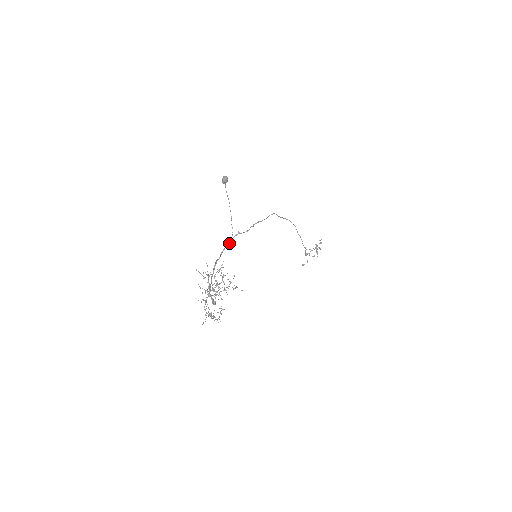
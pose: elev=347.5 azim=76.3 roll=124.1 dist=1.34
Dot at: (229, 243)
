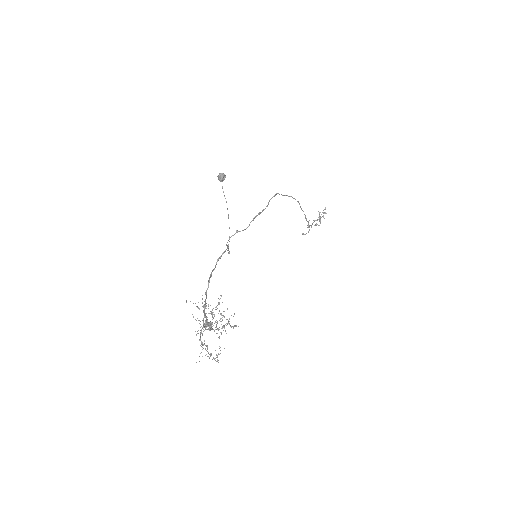
Dot at: (226, 249)
